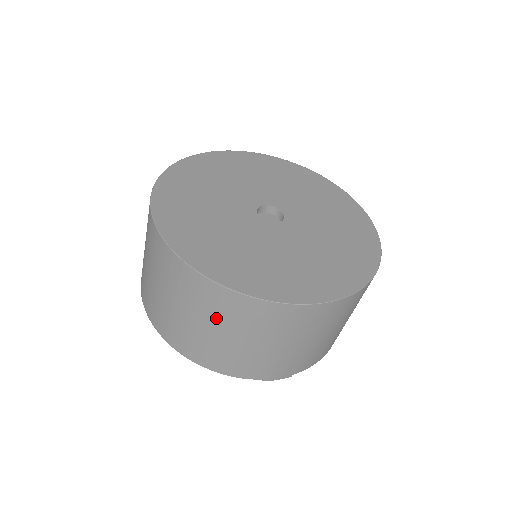
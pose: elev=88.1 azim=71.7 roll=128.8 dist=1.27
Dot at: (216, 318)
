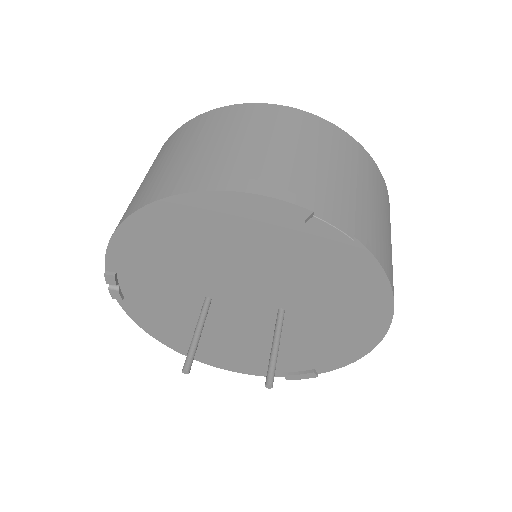
Dot at: (242, 129)
